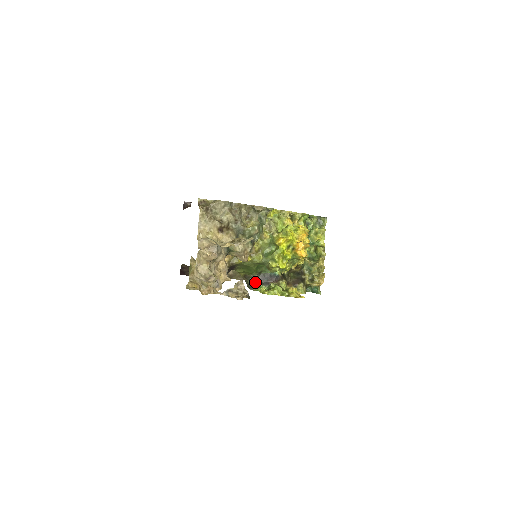
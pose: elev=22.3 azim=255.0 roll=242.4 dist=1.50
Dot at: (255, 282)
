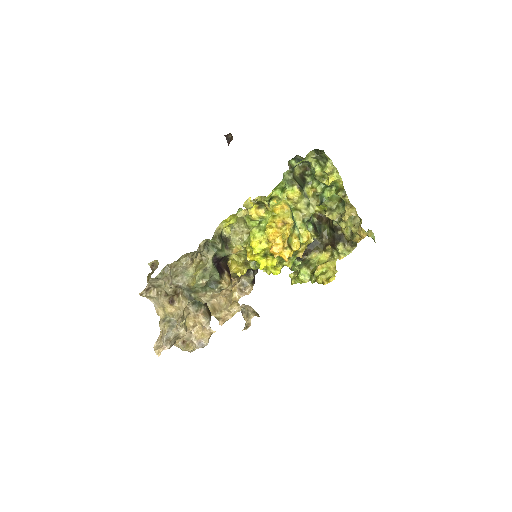
Dot at: occluded
